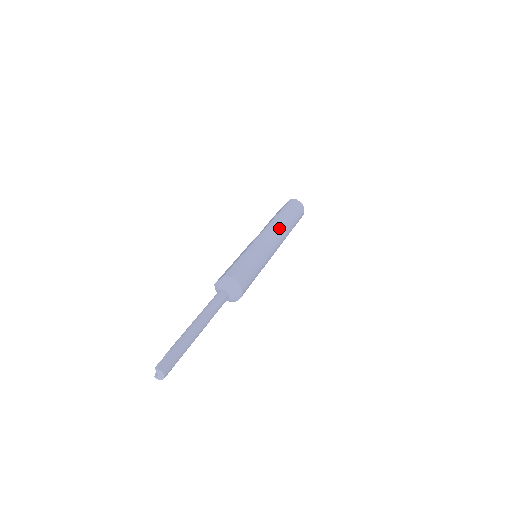
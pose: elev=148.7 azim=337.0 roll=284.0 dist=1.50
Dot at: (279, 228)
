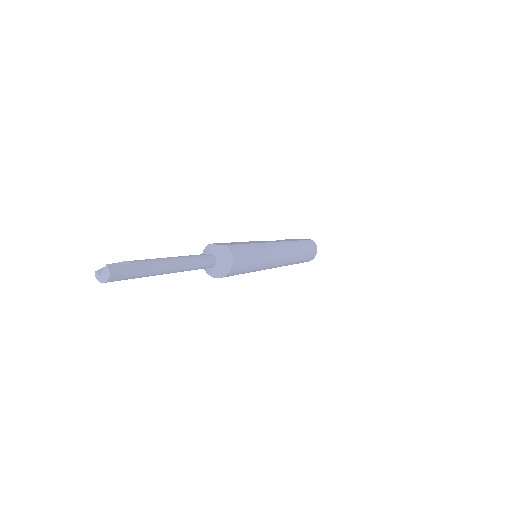
Dot at: (291, 253)
